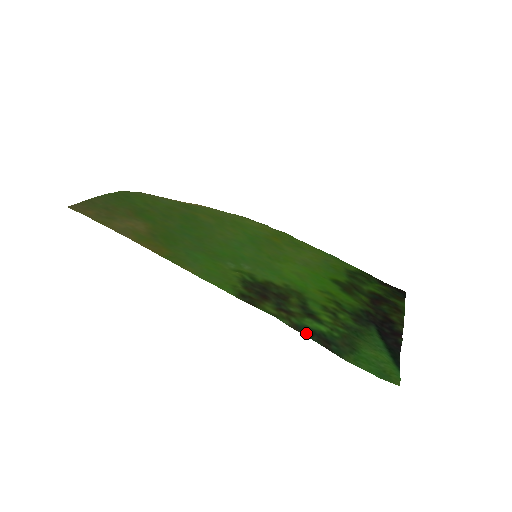
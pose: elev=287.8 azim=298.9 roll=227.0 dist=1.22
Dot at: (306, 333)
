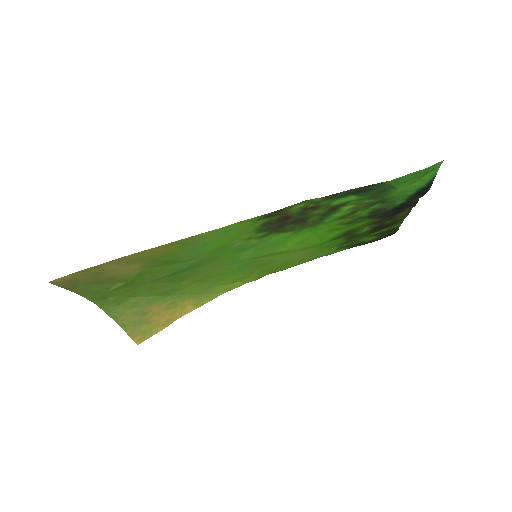
Dot at: (341, 194)
